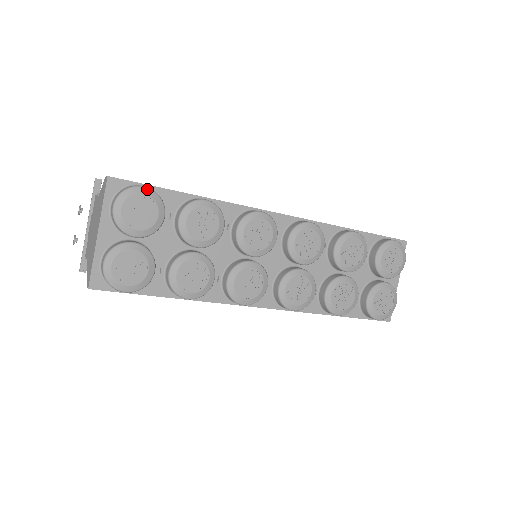
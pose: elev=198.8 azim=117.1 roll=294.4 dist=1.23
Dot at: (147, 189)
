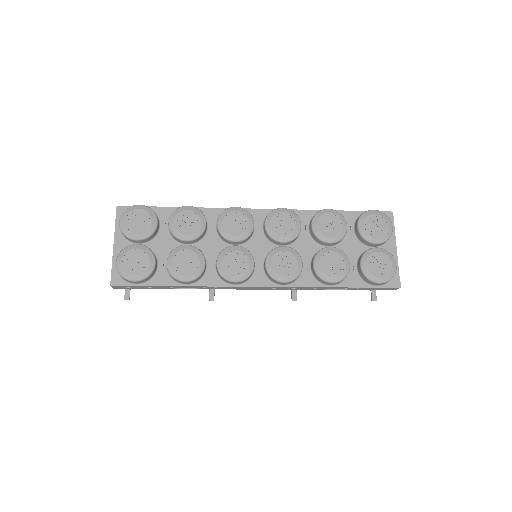
Dot at: (142, 206)
